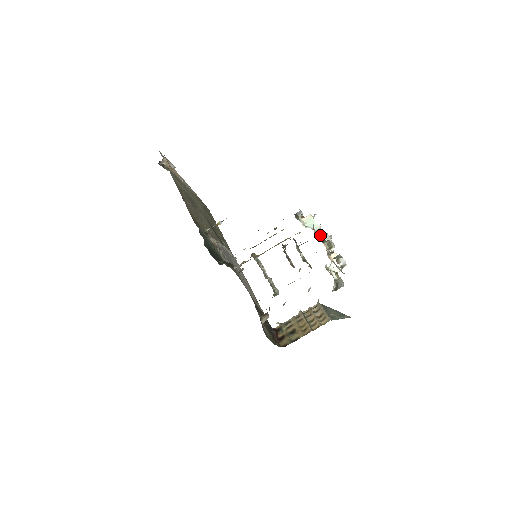
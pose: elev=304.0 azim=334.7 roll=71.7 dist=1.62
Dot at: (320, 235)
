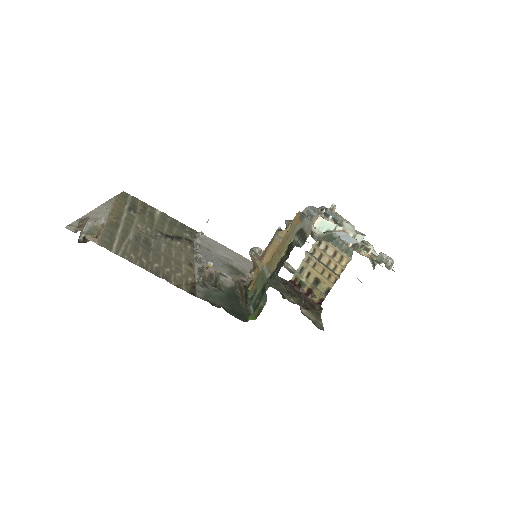
Dot at: (339, 230)
